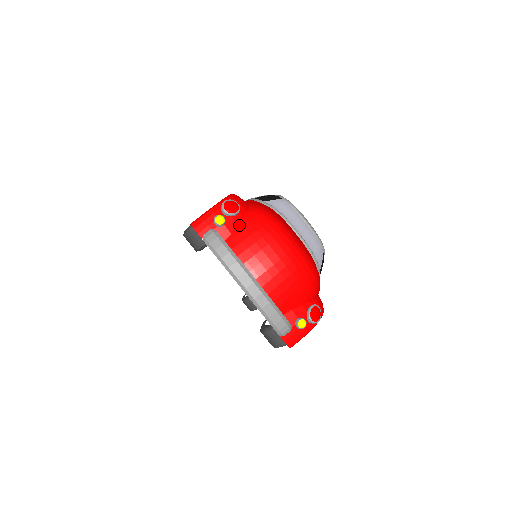
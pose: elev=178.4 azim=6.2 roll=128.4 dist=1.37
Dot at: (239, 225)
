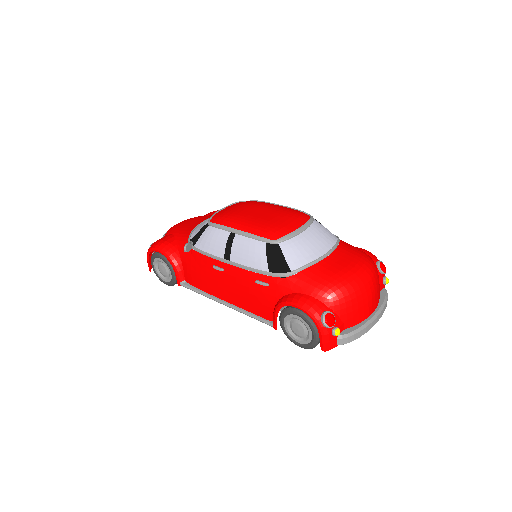
Dot at: (341, 316)
